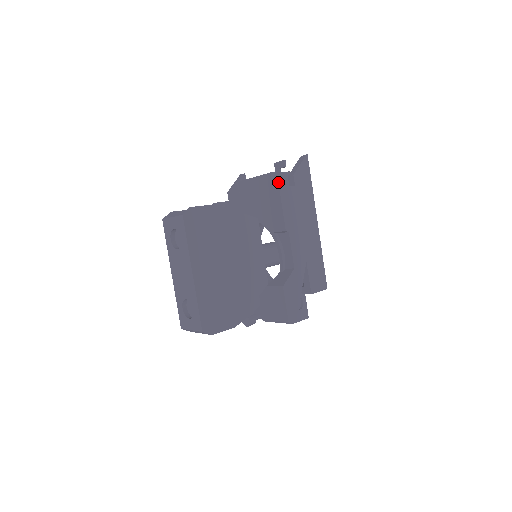
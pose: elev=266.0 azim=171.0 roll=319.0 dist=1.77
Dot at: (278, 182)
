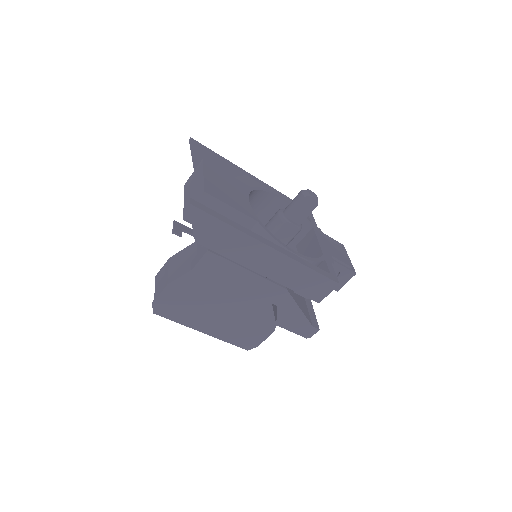
Dot at: occluded
